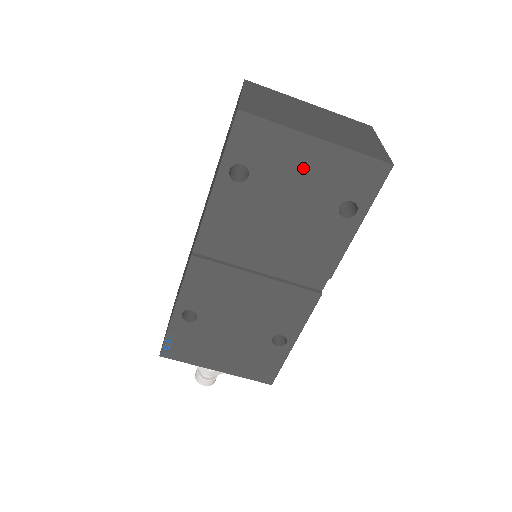
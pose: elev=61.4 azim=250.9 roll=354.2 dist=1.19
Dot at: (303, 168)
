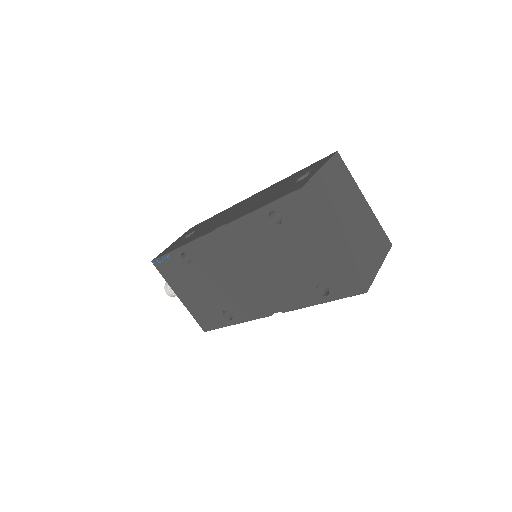
Dot at: (314, 248)
